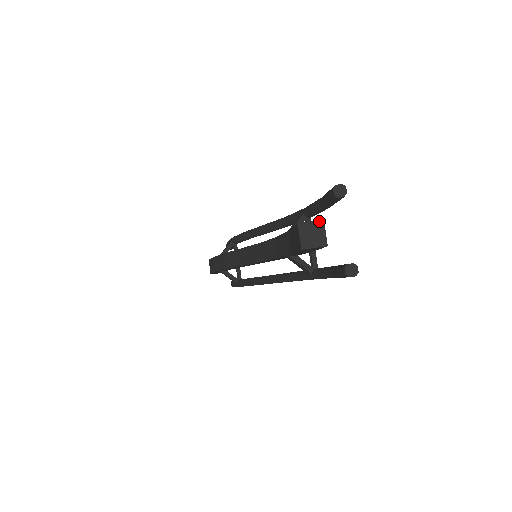
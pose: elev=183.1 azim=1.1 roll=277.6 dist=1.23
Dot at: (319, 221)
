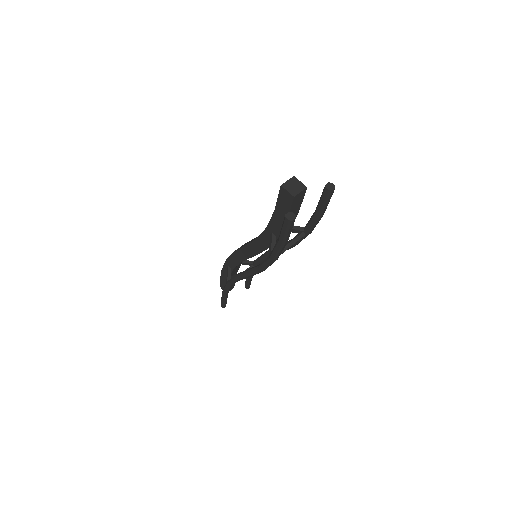
Dot at: (304, 185)
